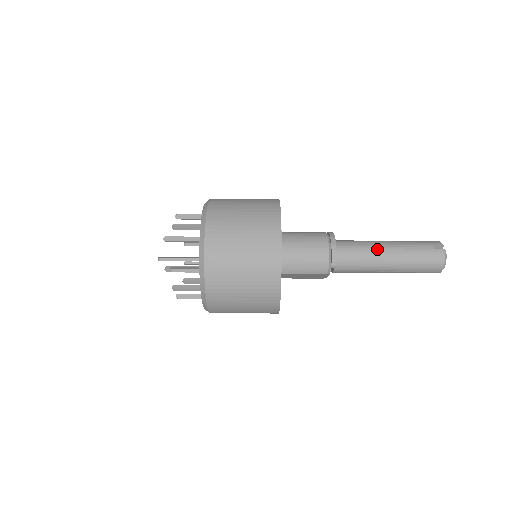
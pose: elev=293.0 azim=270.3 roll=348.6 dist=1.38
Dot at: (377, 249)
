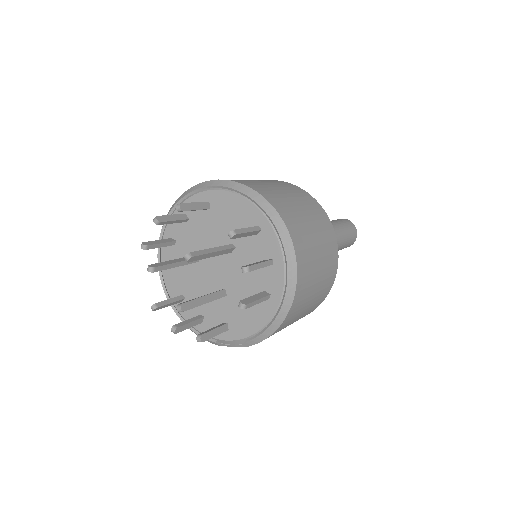
Dot at: occluded
